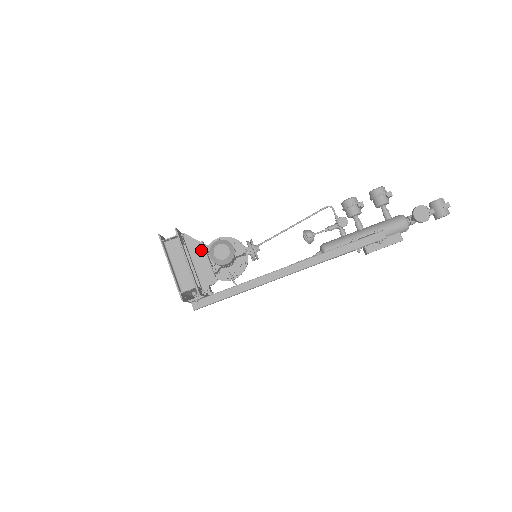
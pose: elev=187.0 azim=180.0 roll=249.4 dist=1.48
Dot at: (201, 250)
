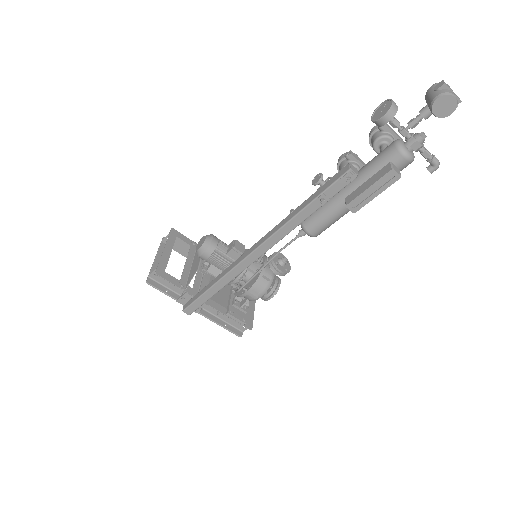
Dot at: occluded
